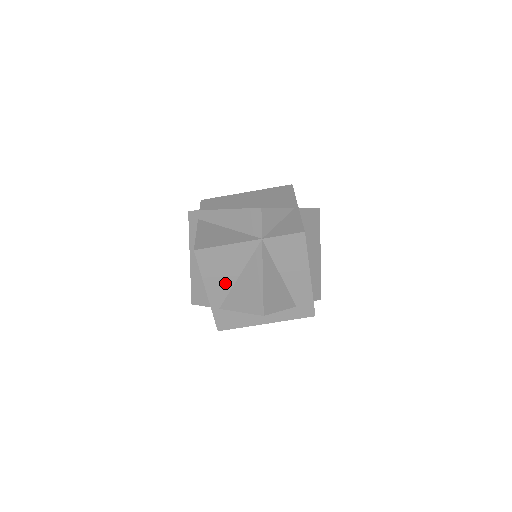
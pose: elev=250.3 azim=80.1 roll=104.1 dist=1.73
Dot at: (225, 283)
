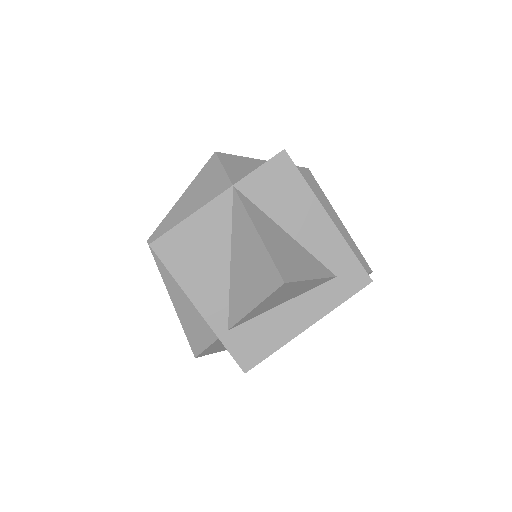
Dot at: (216, 281)
